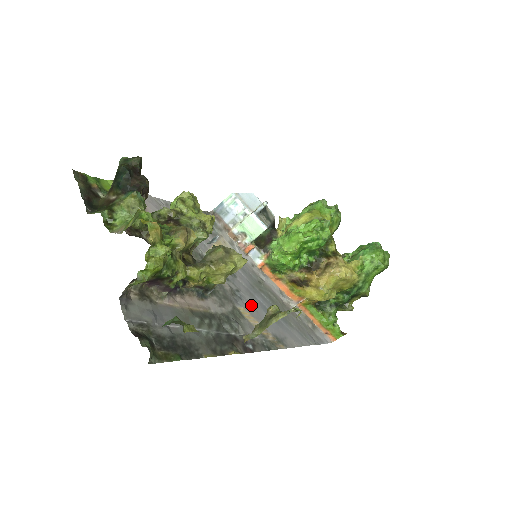
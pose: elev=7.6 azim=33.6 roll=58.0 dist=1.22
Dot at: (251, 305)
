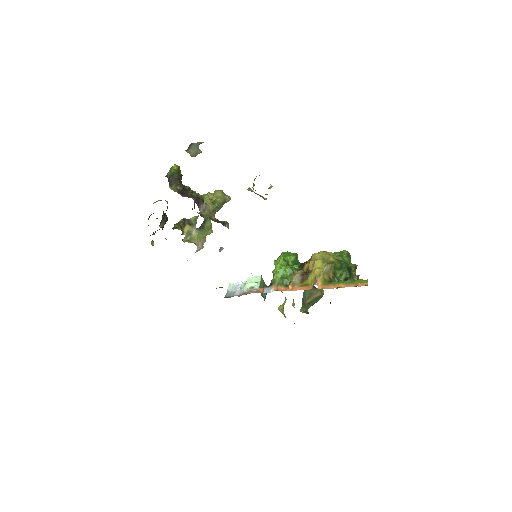
Dot at: occluded
